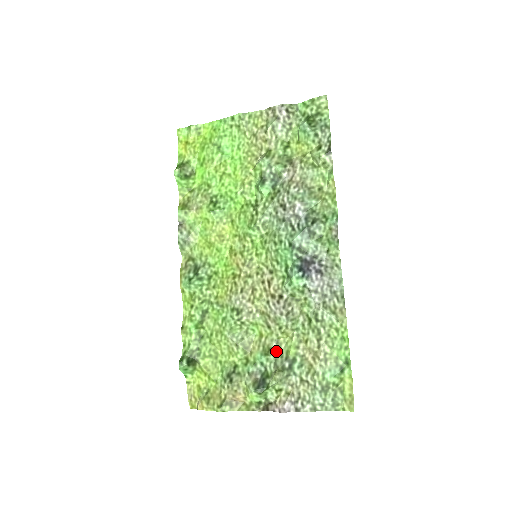
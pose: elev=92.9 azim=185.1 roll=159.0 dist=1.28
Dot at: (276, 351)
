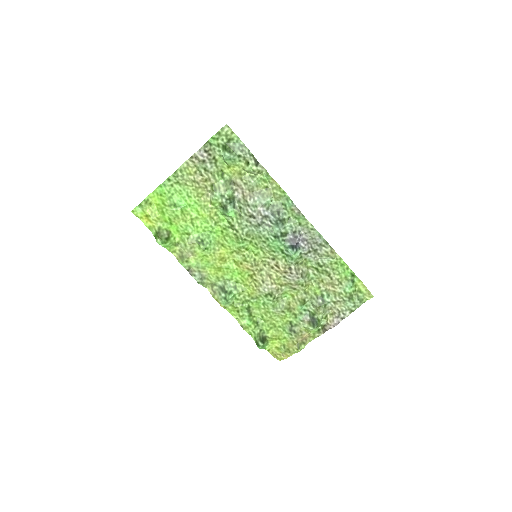
Dot at: (308, 298)
